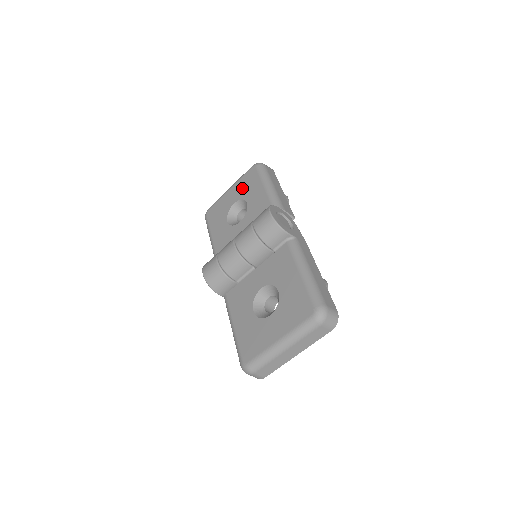
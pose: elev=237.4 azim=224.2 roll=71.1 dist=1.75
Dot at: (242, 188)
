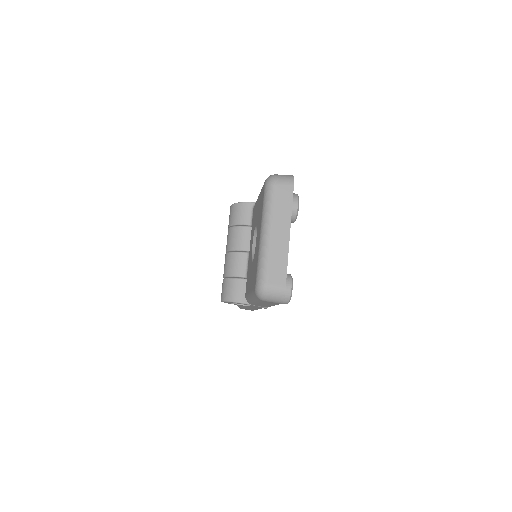
Dot at: occluded
